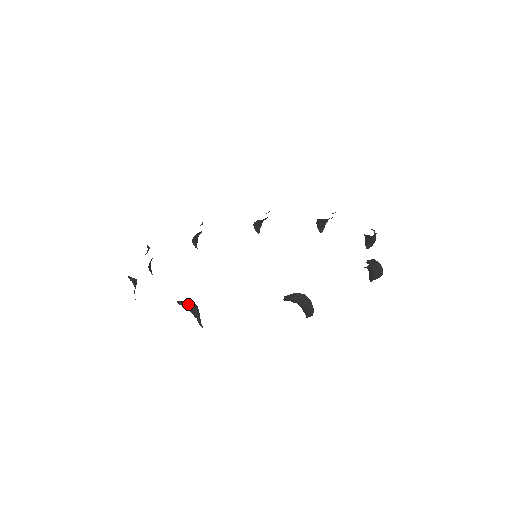
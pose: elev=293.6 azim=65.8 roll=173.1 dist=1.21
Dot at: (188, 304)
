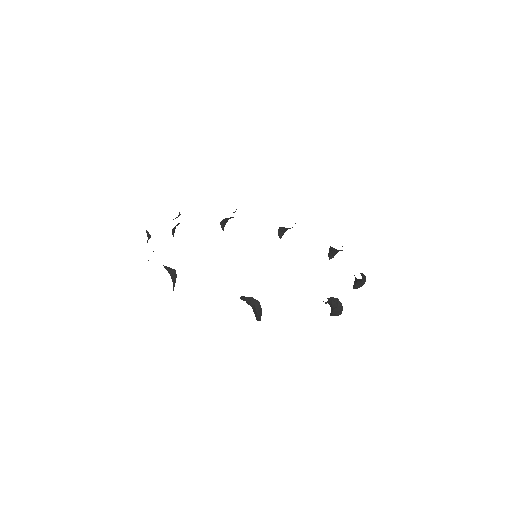
Dot at: (171, 271)
